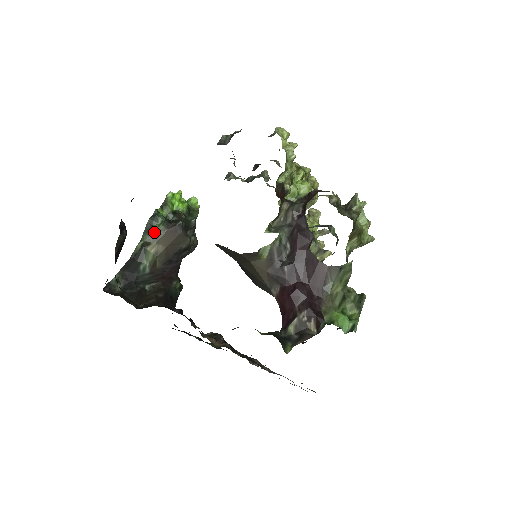
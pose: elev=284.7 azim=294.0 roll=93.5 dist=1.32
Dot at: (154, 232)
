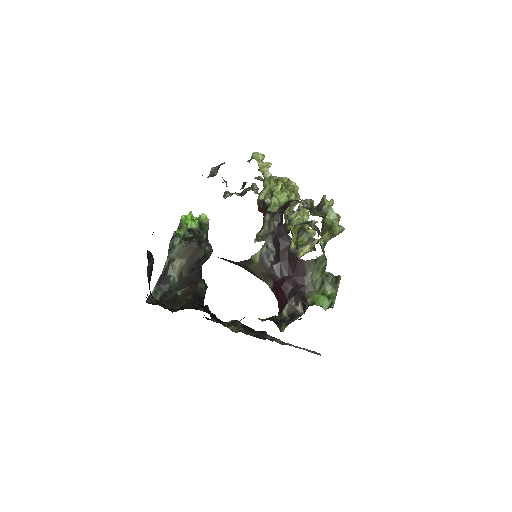
Dot at: (176, 250)
